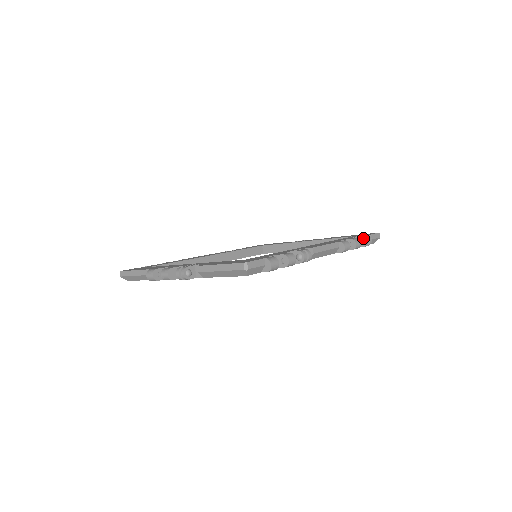
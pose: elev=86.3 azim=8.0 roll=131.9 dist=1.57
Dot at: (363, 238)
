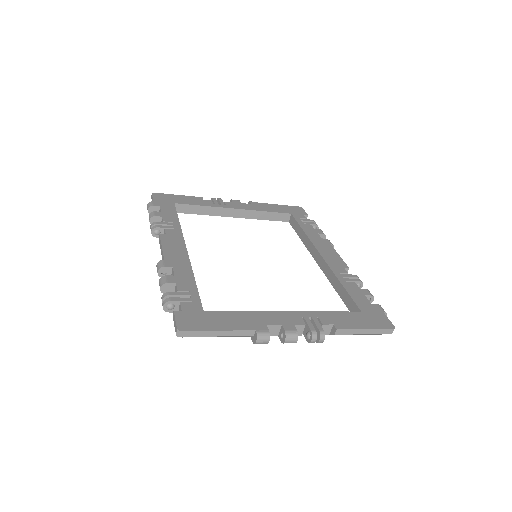
Dot at: (317, 226)
